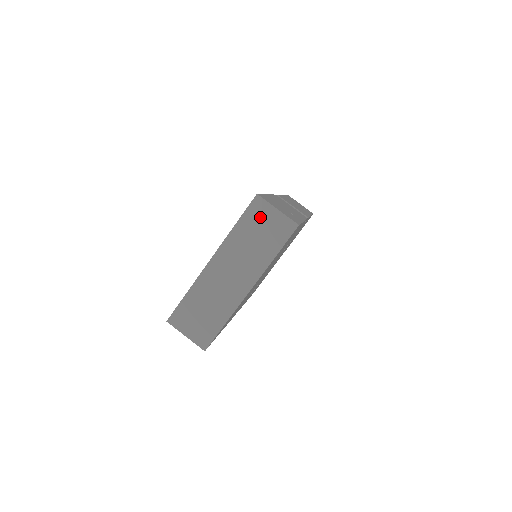
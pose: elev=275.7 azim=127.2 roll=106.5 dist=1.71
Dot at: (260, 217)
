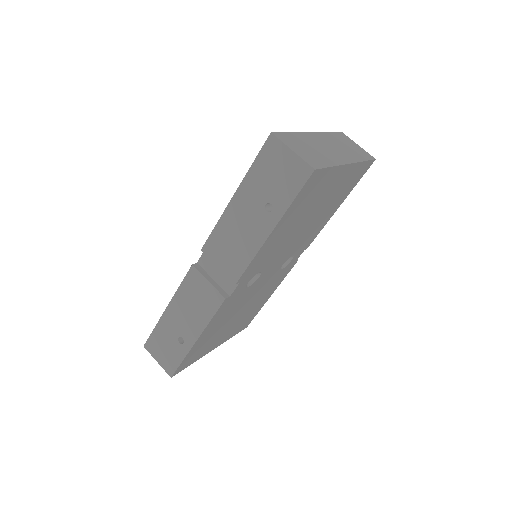
Dot at: (347, 140)
